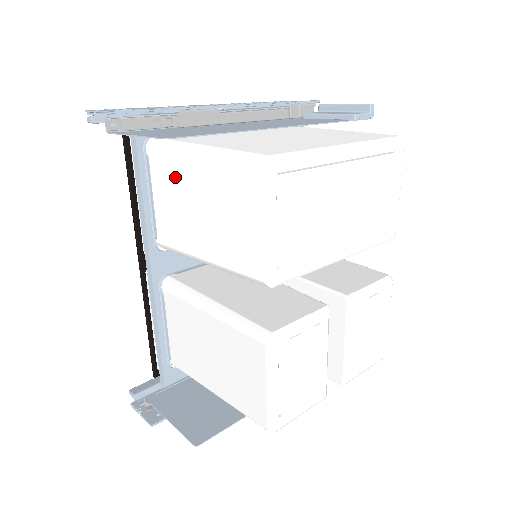
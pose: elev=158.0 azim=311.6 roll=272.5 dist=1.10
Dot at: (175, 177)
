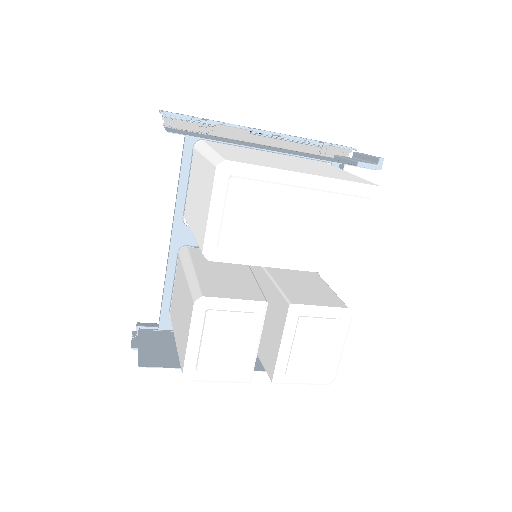
Dot at: (197, 169)
